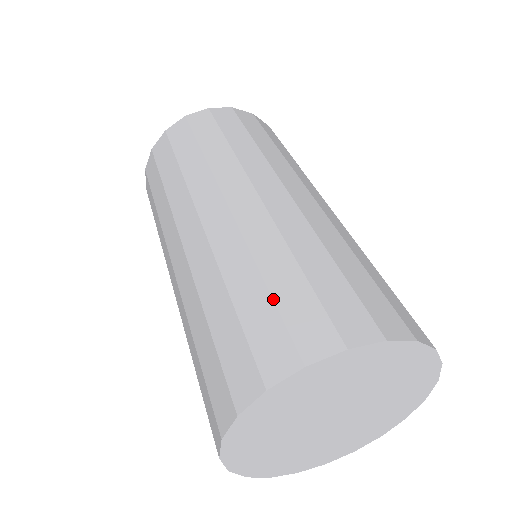
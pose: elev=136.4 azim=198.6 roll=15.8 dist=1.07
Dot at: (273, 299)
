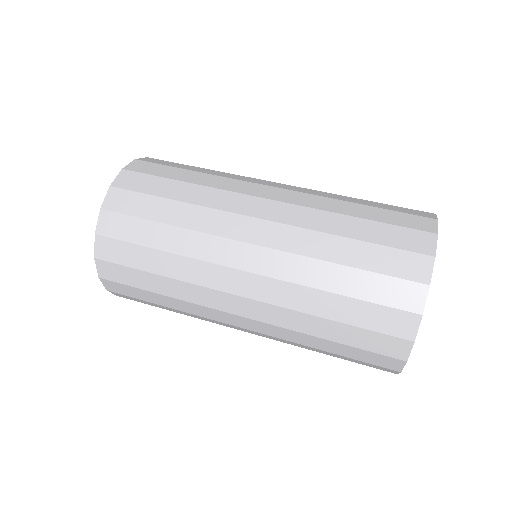
Dot at: (374, 243)
